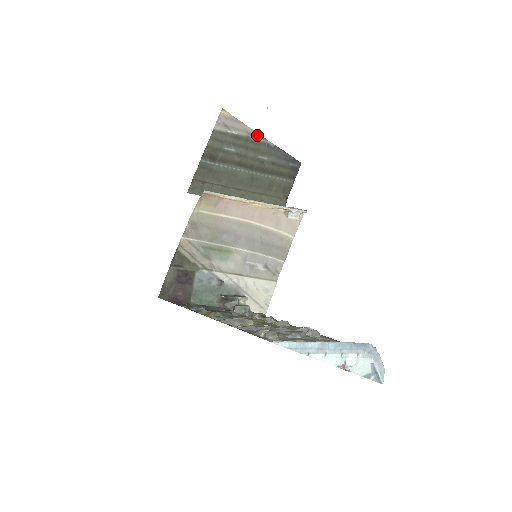
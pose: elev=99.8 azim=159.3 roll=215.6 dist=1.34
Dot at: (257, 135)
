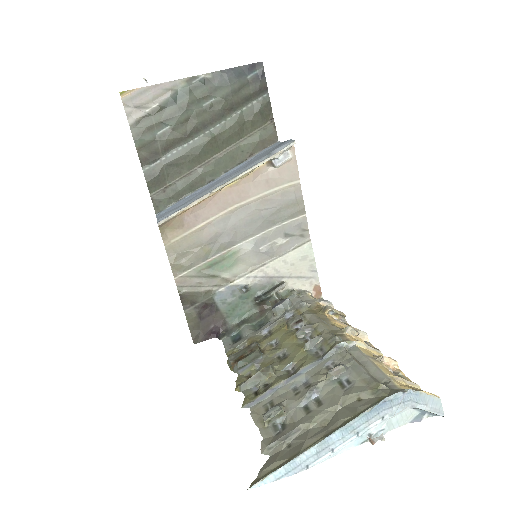
Dot at: (183, 82)
